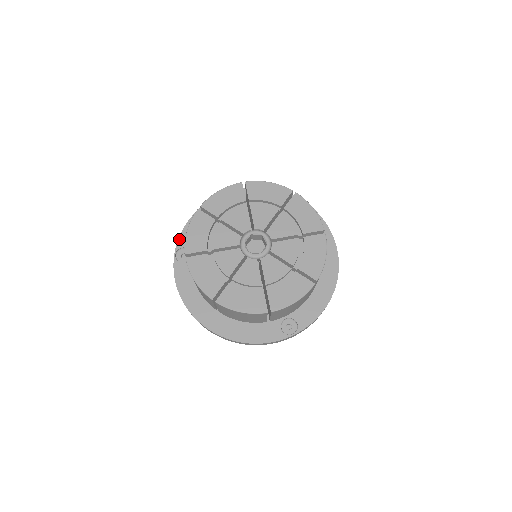
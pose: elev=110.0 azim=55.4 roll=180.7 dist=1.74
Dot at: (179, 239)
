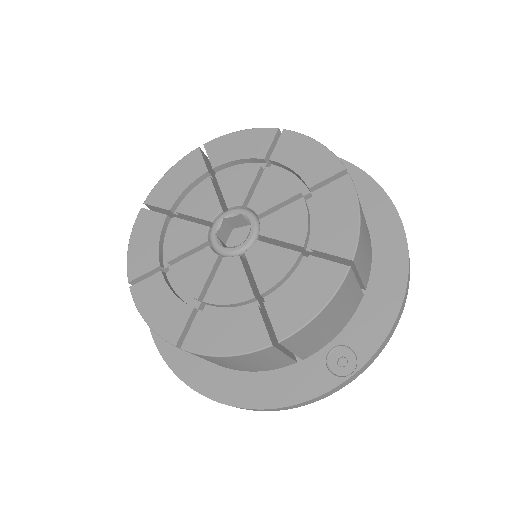
Dot at: occluded
